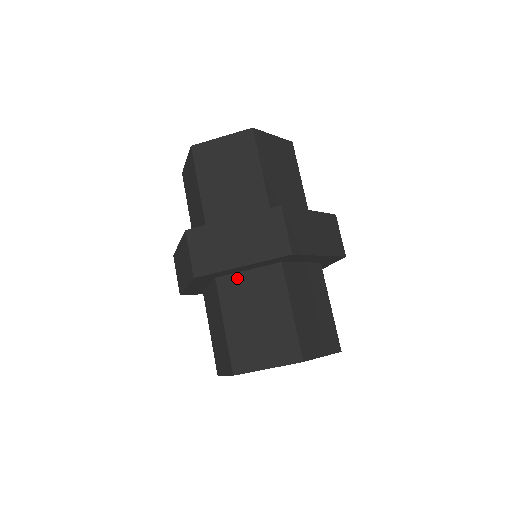
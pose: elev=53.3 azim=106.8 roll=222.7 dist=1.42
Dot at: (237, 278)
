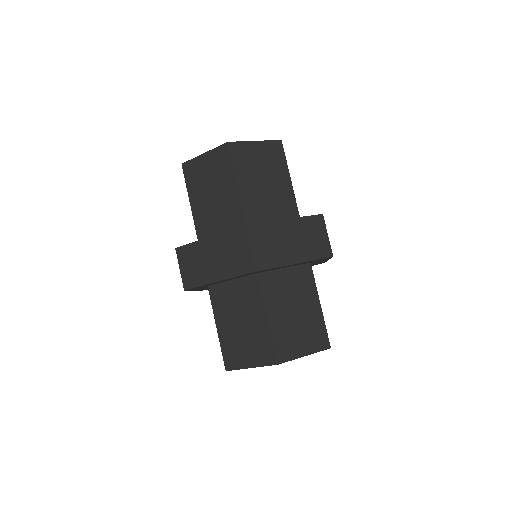
Dot at: (223, 287)
